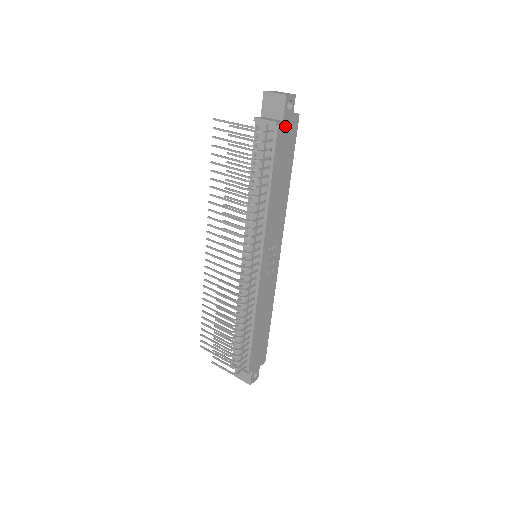
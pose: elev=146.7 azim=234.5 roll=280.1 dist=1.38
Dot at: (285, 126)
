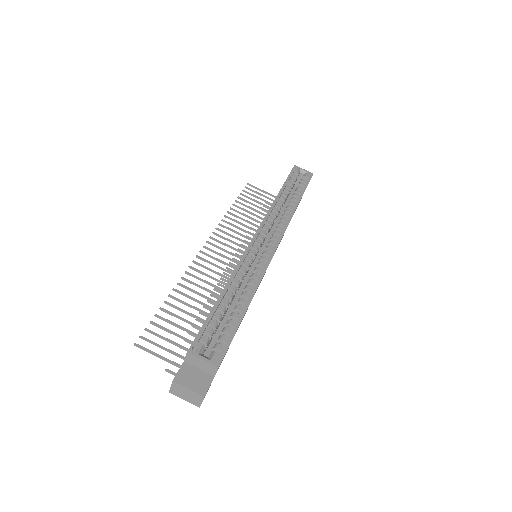
Dot at: occluded
